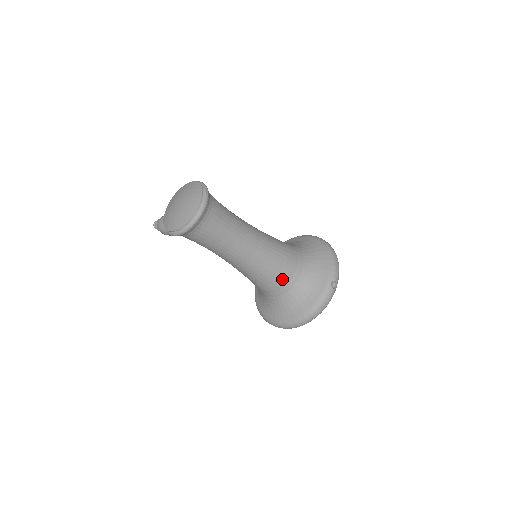
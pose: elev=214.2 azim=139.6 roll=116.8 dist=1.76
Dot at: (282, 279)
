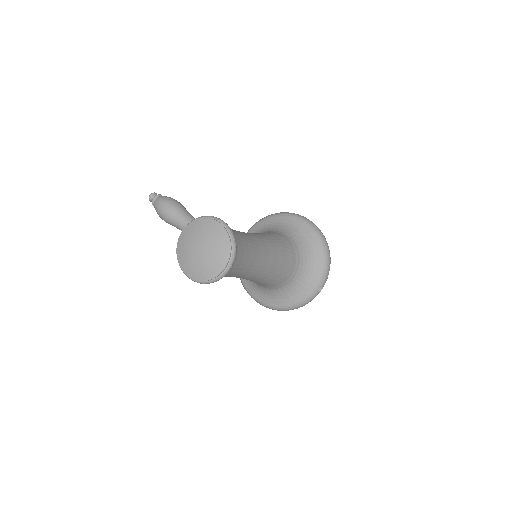
Dot at: (276, 283)
